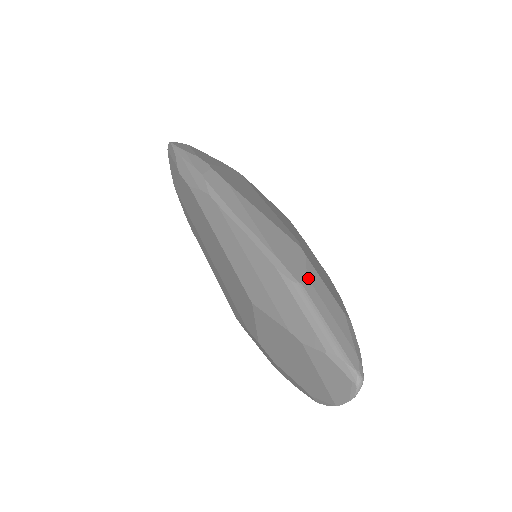
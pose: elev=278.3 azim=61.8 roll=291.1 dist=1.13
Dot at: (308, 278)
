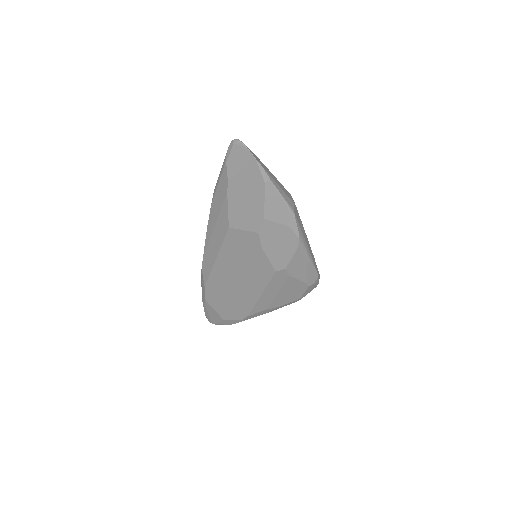
Dot at: occluded
